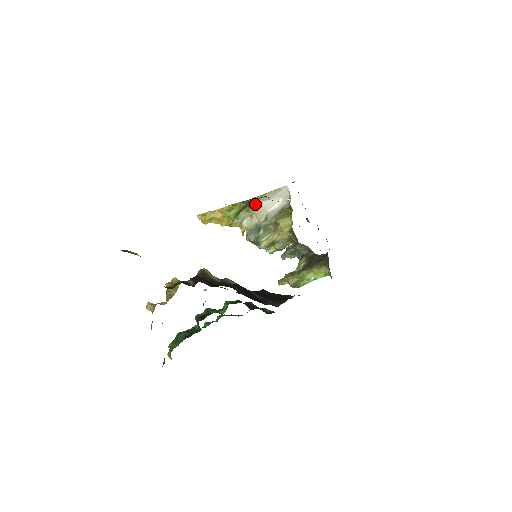
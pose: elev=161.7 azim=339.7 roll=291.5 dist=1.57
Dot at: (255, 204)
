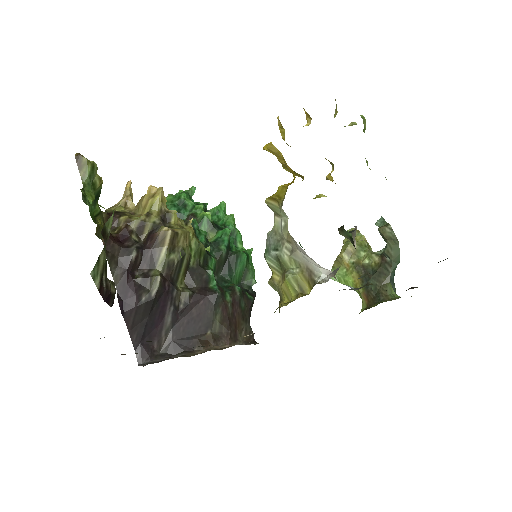
Dot at: occluded
